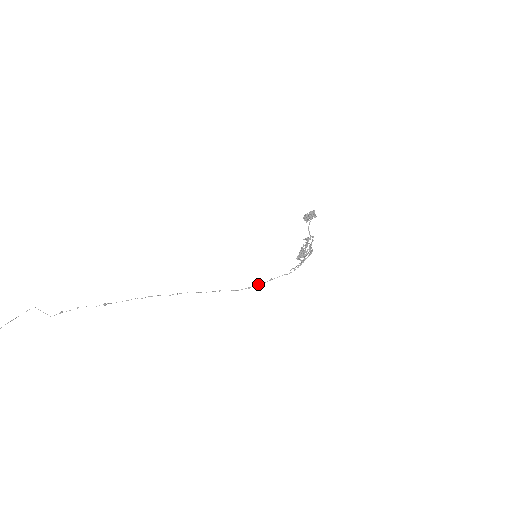
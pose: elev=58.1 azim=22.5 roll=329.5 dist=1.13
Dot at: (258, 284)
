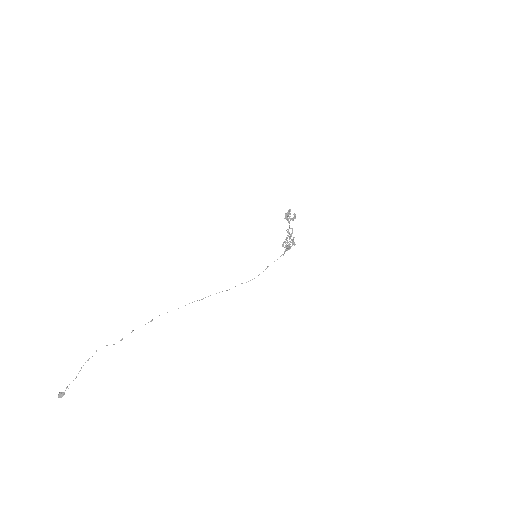
Dot at: occluded
